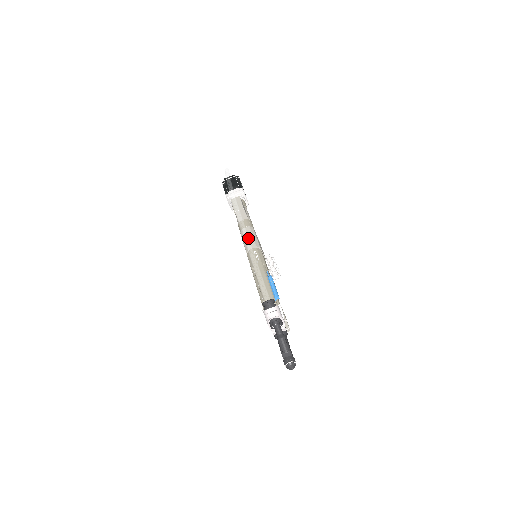
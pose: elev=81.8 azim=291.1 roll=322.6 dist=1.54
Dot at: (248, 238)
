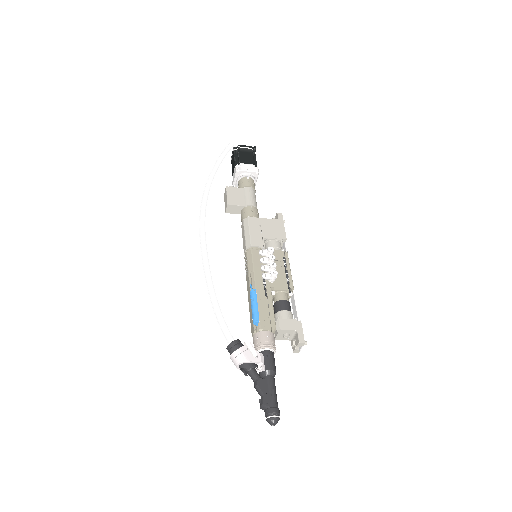
Dot at: (204, 268)
